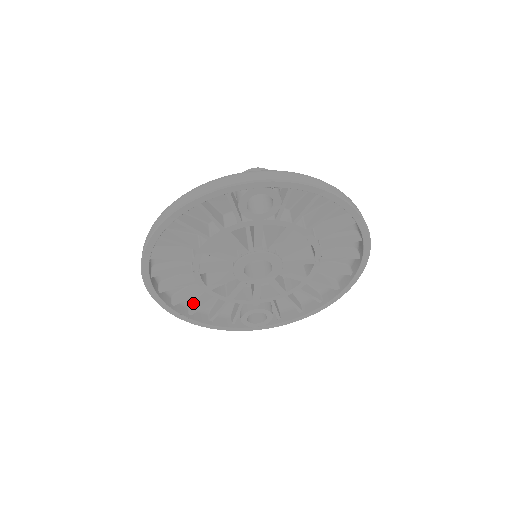
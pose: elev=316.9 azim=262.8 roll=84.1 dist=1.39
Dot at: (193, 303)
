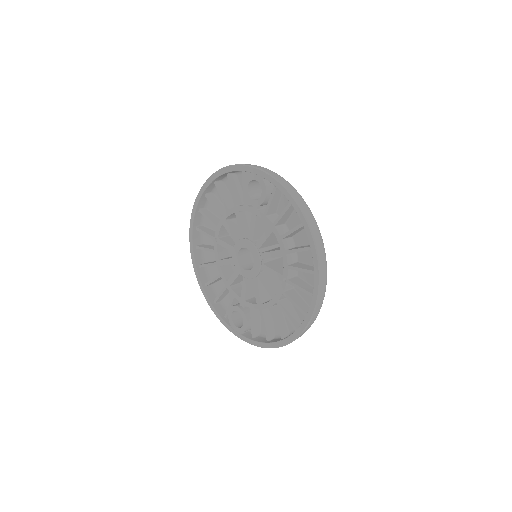
Dot at: occluded
